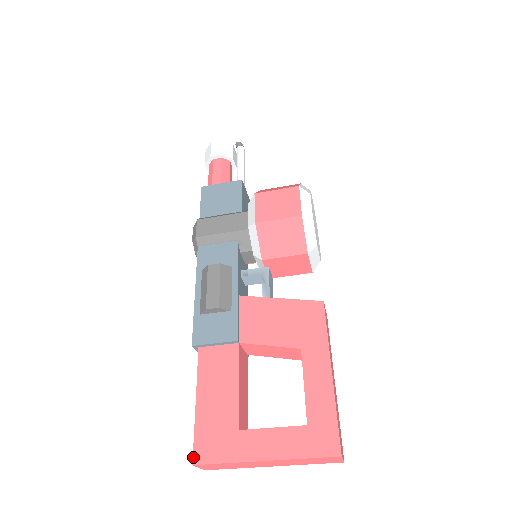
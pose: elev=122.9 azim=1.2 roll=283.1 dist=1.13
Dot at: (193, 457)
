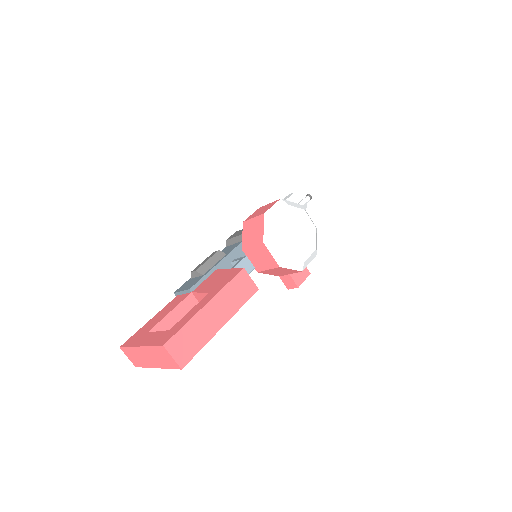
Dot at: (123, 344)
